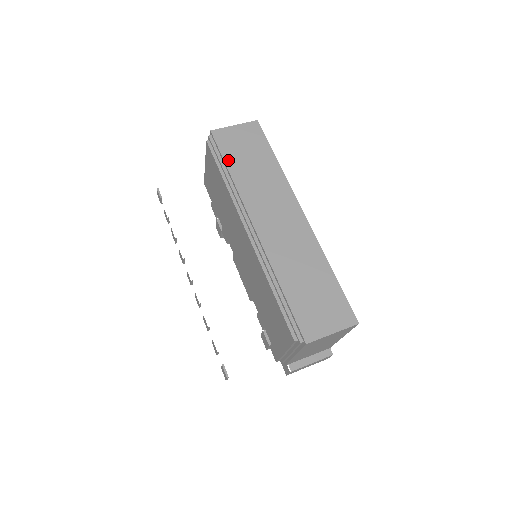
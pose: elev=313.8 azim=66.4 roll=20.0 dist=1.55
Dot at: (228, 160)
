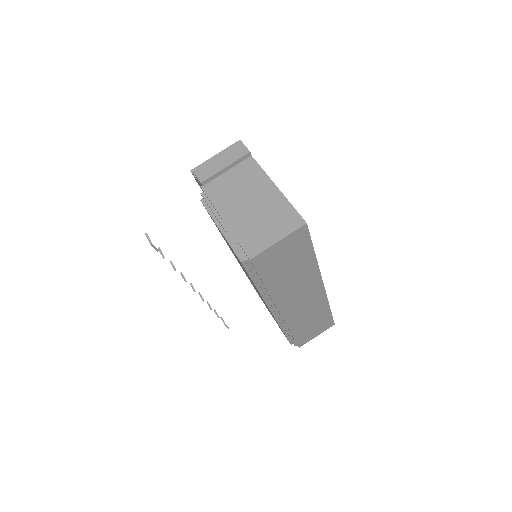
Dot at: (266, 279)
